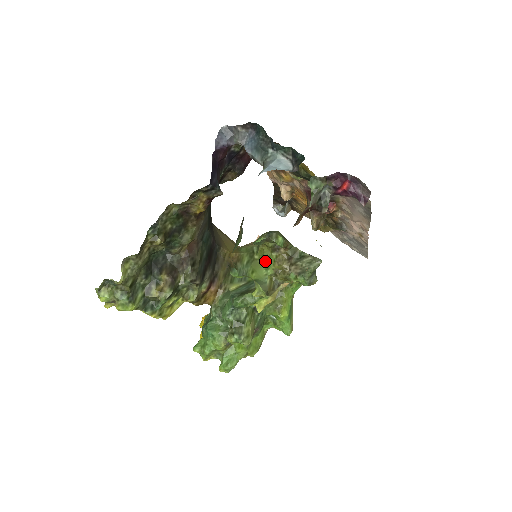
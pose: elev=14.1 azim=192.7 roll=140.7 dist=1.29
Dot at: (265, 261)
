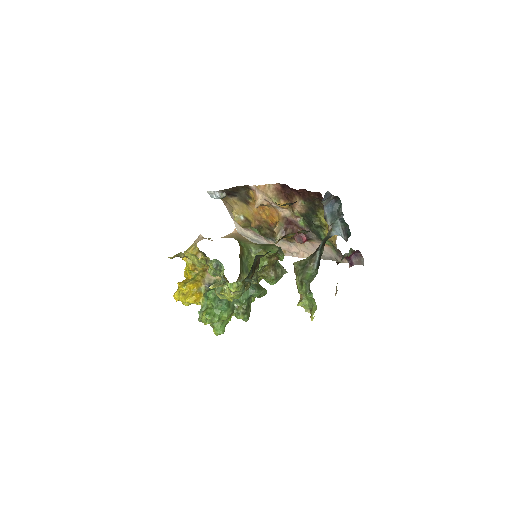
Dot at: (260, 261)
